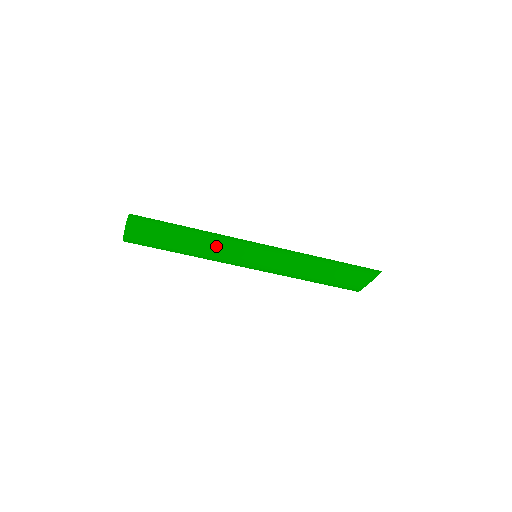
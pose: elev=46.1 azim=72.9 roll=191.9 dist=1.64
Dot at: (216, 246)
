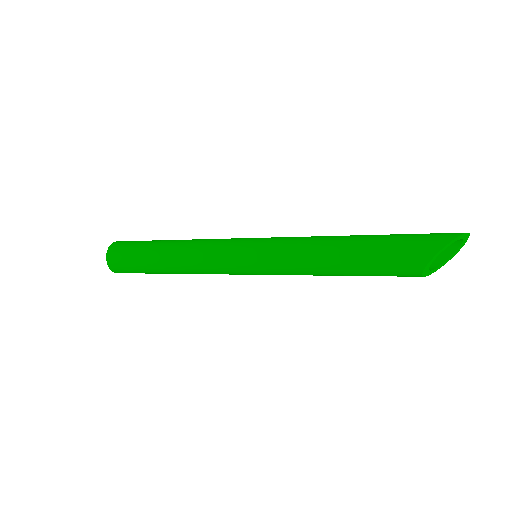
Dot at: (196, 259)
